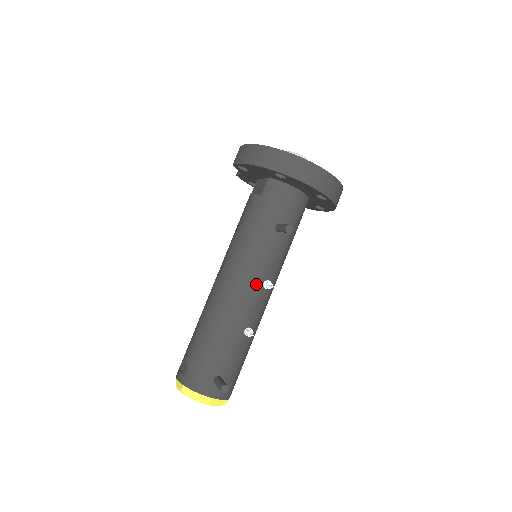
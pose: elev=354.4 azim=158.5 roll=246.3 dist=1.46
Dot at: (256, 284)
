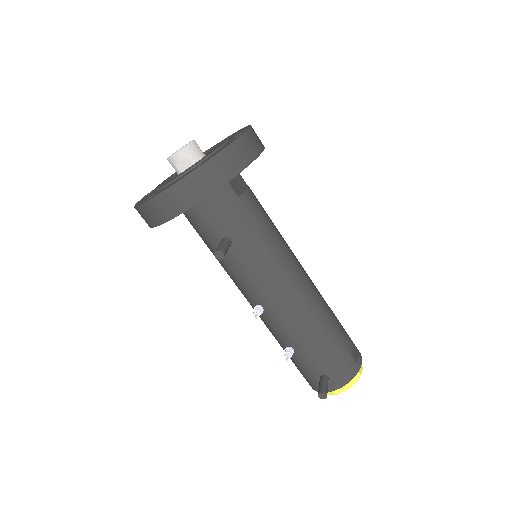
Dot at: (266, 297)
